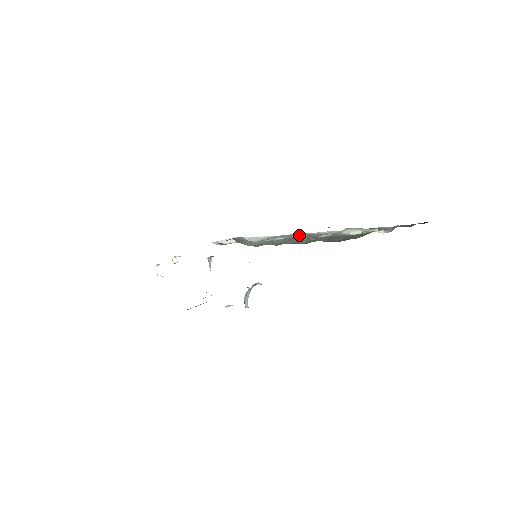
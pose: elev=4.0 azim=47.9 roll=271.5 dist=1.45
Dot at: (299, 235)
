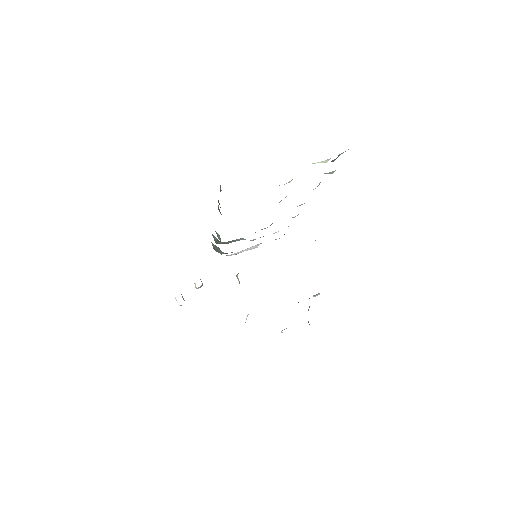
Dot at: occluded
